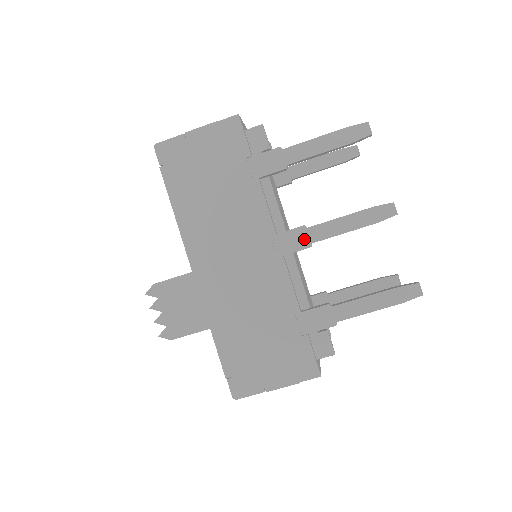
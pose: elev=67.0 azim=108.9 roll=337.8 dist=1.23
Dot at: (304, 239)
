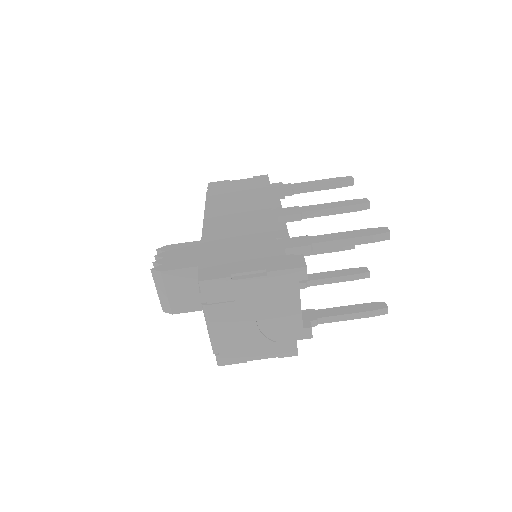
Dot at: (296, 211)
